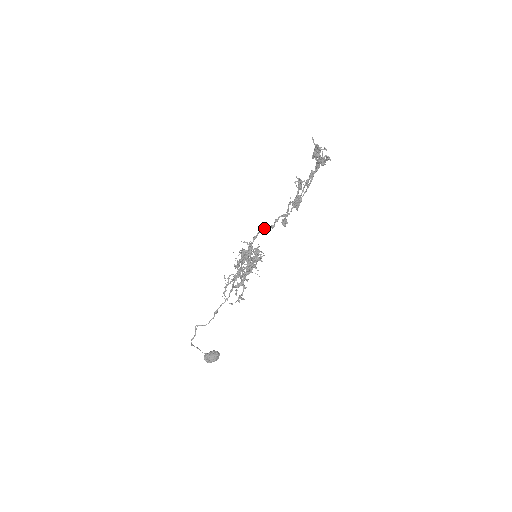
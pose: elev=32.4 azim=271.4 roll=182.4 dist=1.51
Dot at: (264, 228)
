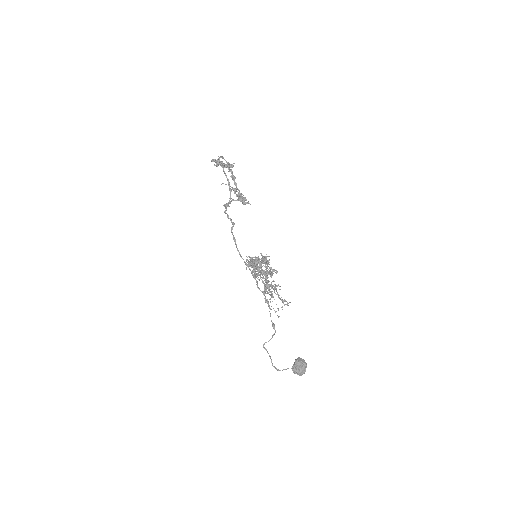
Dot at: (231, 227)
